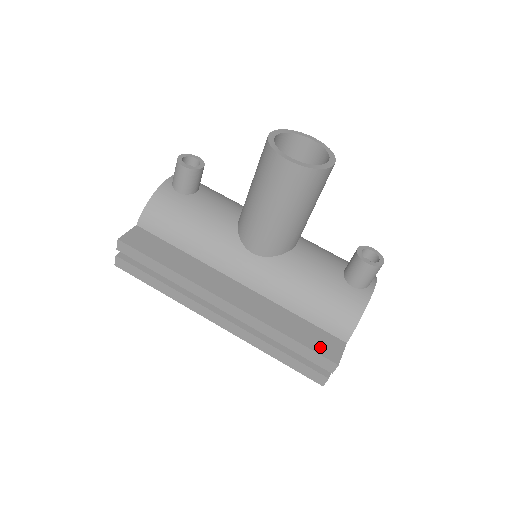
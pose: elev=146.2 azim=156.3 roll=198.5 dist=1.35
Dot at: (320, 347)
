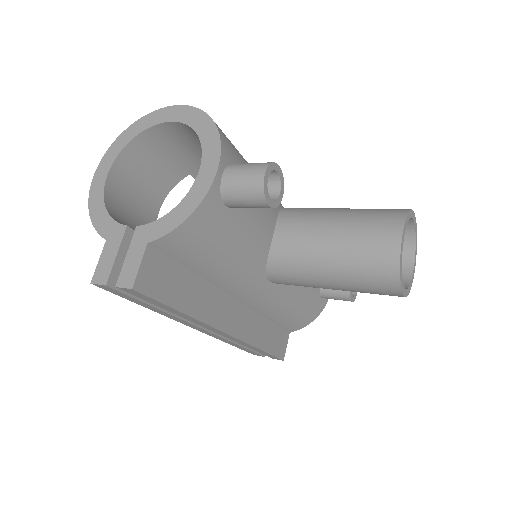
Dot at: (278, 349)
